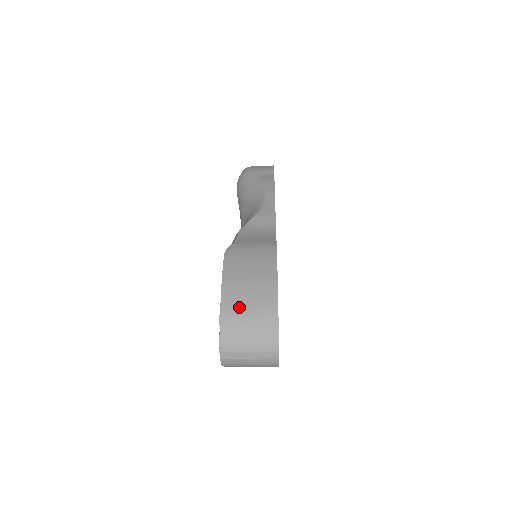
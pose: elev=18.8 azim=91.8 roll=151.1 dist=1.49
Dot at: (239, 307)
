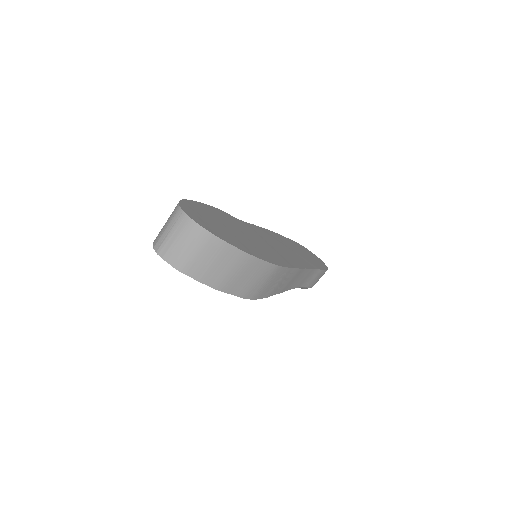
Dot at: occluded
